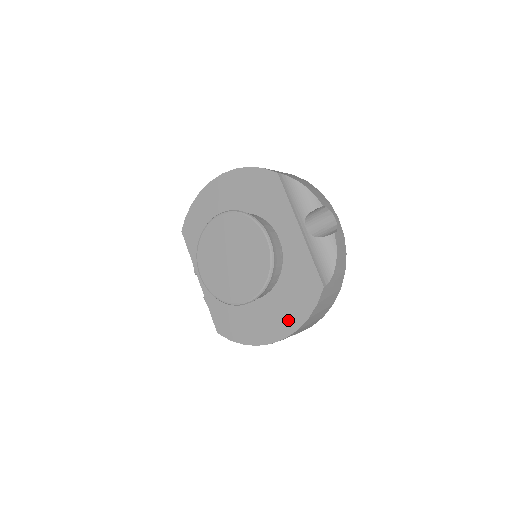
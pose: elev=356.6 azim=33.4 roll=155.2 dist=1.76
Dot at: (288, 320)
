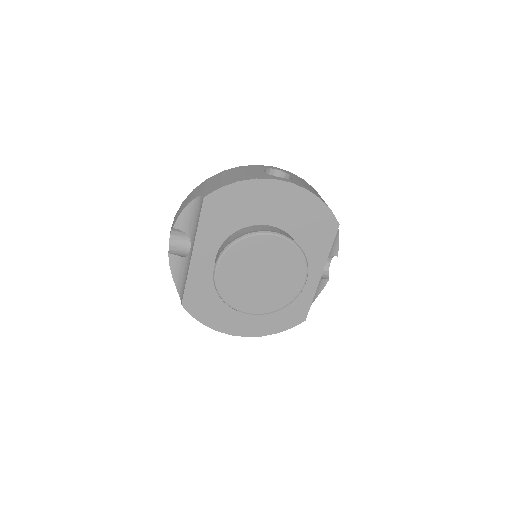
Dot at: (260, 327)
